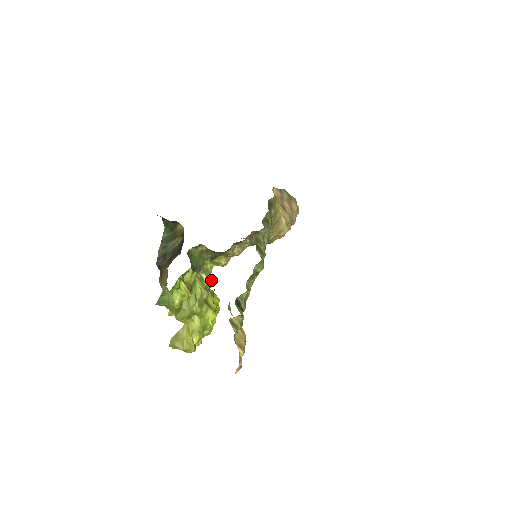
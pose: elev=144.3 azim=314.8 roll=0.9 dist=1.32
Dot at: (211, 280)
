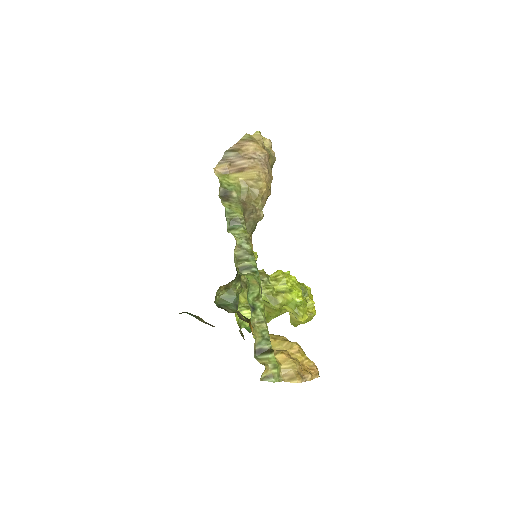
Dot at: (263, 276)
